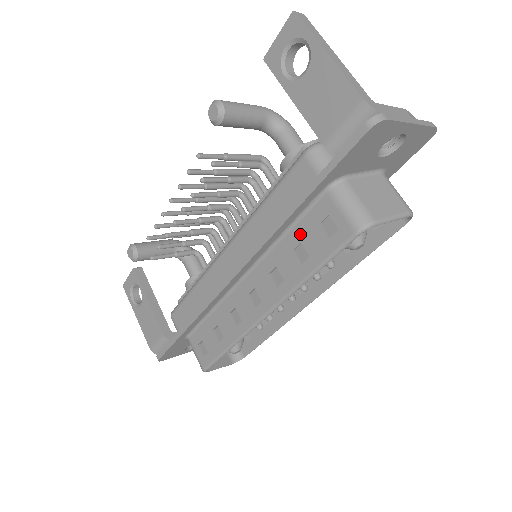
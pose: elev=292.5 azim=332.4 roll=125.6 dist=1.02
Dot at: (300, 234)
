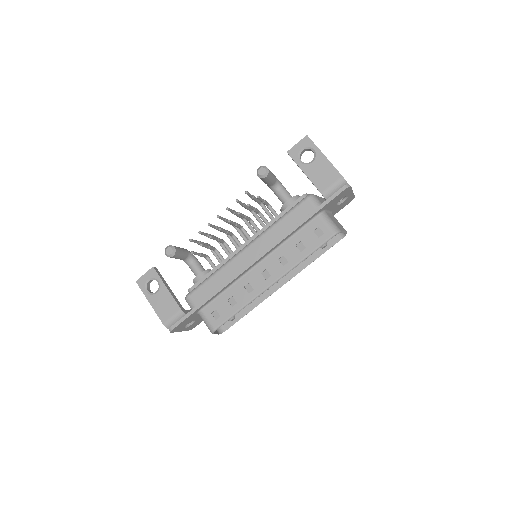
Dot at: (301, 237)
